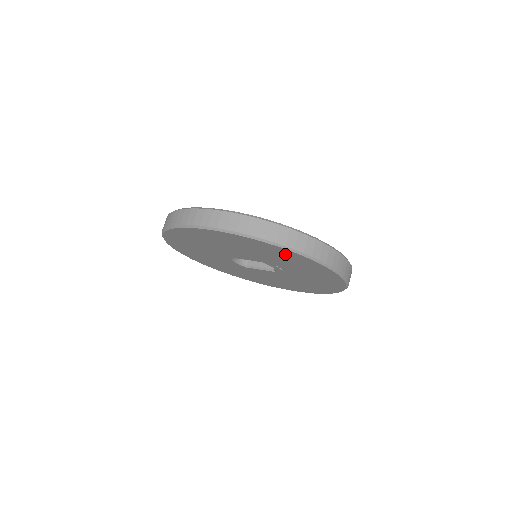
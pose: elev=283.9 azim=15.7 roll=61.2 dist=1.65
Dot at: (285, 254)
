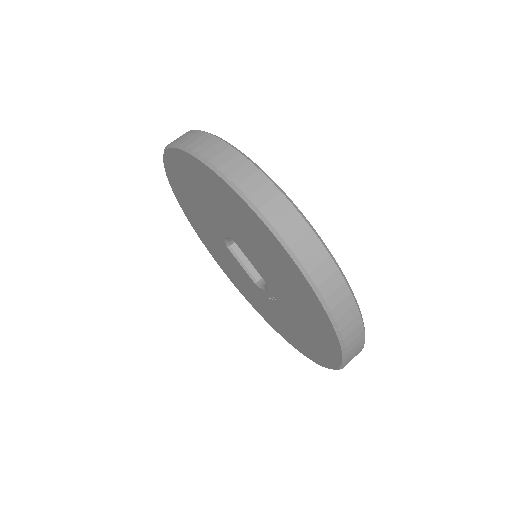
Dot at: (324, 336)
